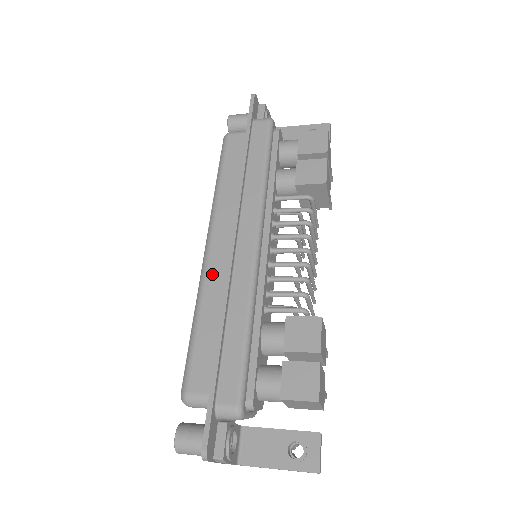
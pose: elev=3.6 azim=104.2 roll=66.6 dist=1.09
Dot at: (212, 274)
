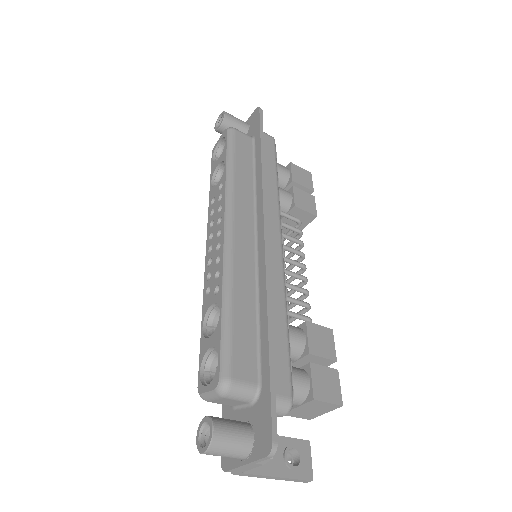
Dot at: (240, 258)
